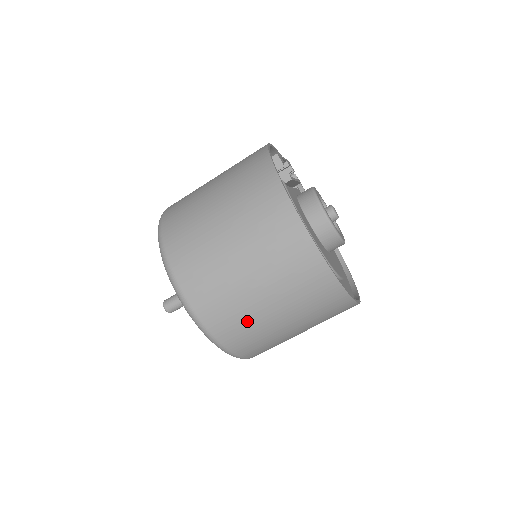
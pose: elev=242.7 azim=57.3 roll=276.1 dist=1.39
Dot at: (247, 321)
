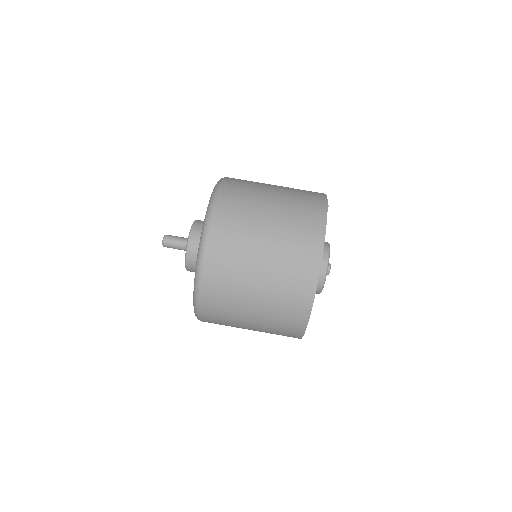
Dot at: (232, 293)
